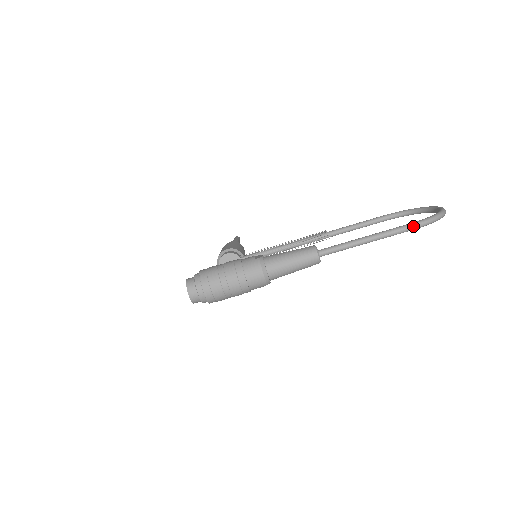
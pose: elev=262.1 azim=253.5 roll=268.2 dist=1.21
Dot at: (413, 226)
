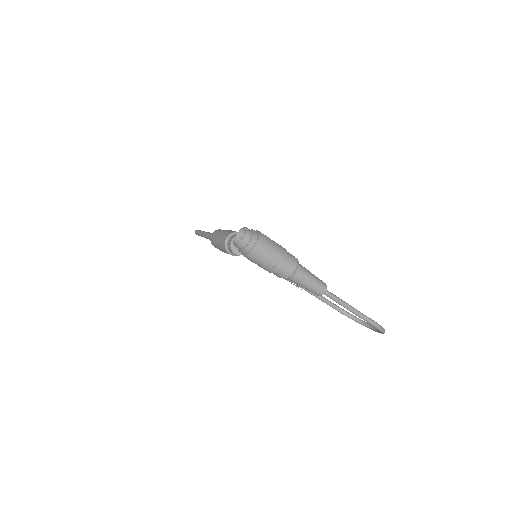
Dot at: (375, 323)
